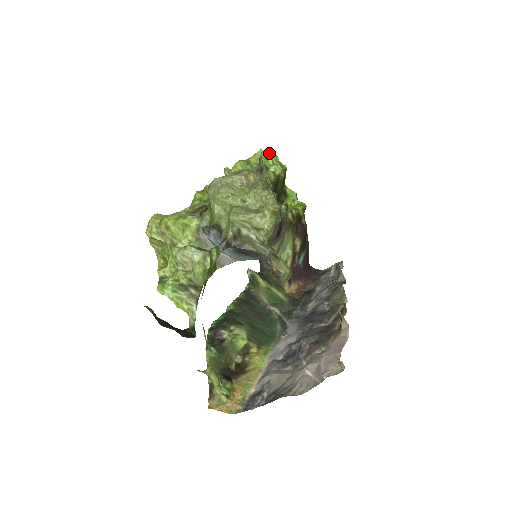
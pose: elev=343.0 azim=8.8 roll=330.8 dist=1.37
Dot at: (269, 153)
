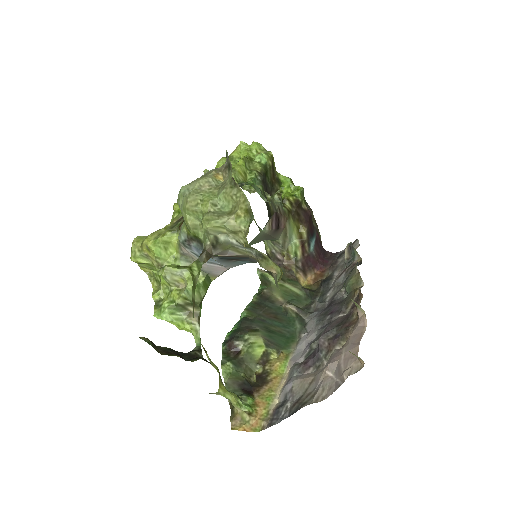
Dot at: occluded
